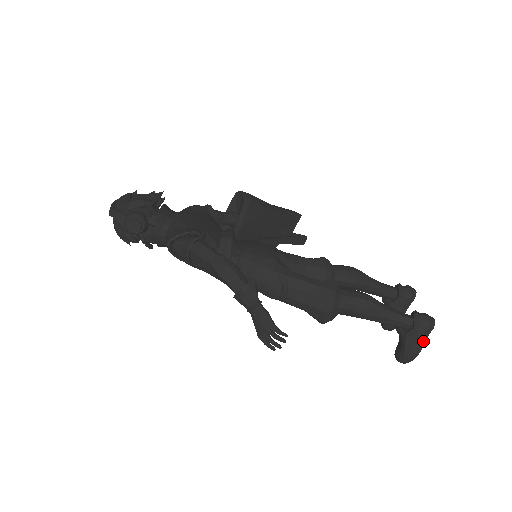
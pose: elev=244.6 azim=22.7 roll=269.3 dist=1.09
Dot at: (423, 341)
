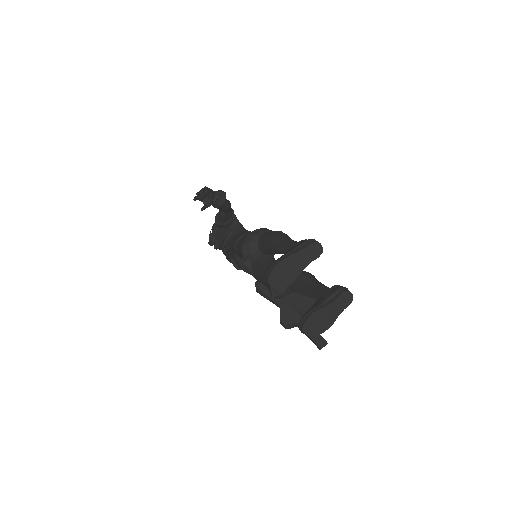
Dot at: (295, 252)
